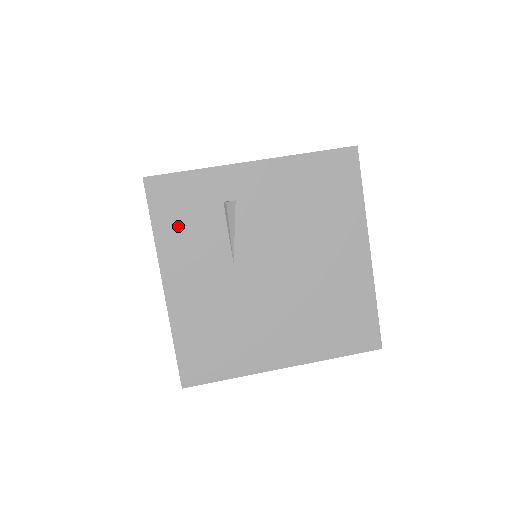
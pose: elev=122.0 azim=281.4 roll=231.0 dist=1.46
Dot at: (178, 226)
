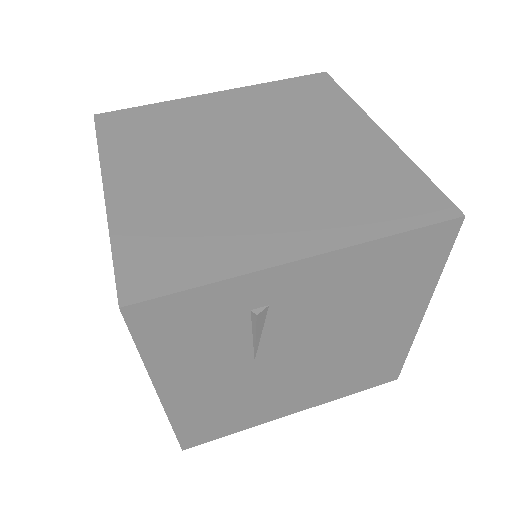
Dot at: (180, 345)
